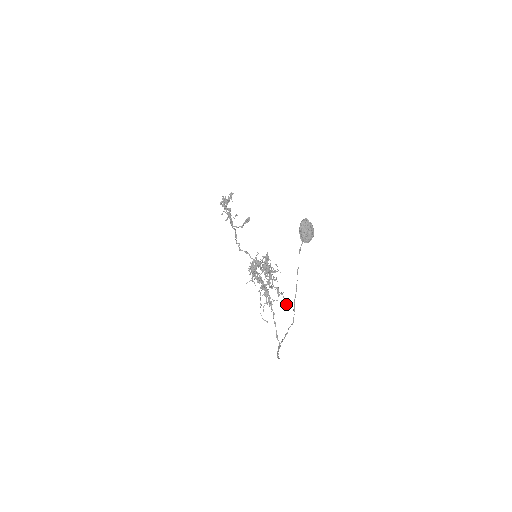
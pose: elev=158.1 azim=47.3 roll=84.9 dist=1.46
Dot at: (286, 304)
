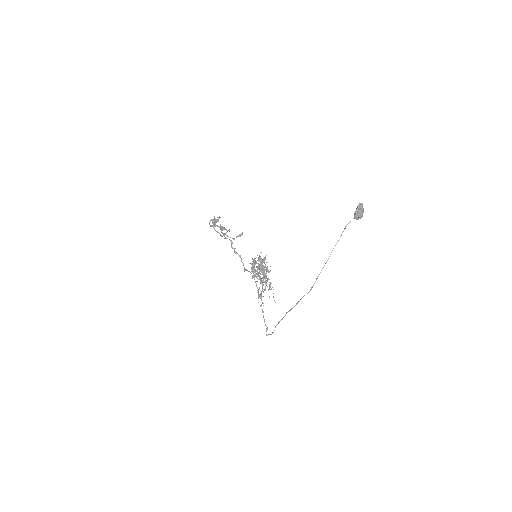
Dot at: occluded
